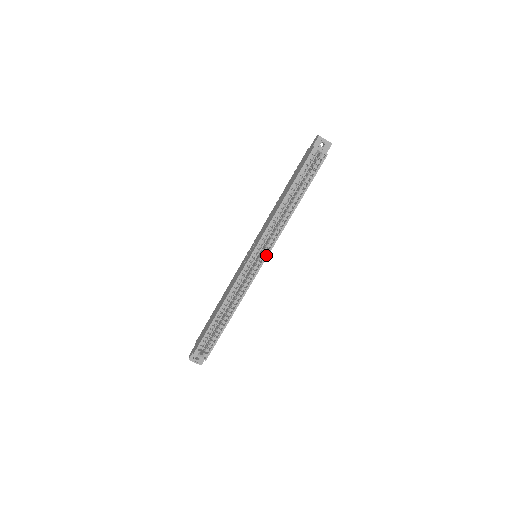
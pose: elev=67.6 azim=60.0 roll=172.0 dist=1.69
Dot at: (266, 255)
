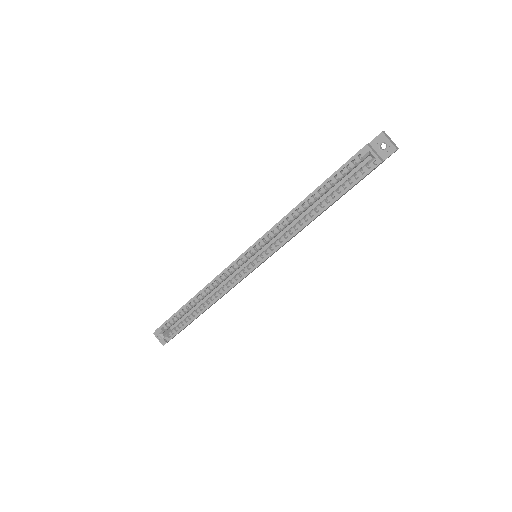
Dot at: (261, 260)
